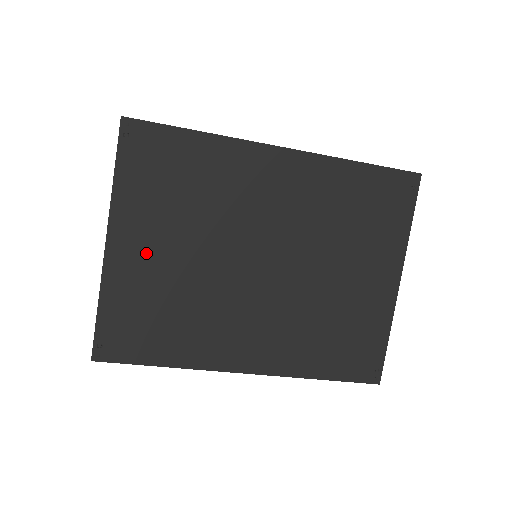
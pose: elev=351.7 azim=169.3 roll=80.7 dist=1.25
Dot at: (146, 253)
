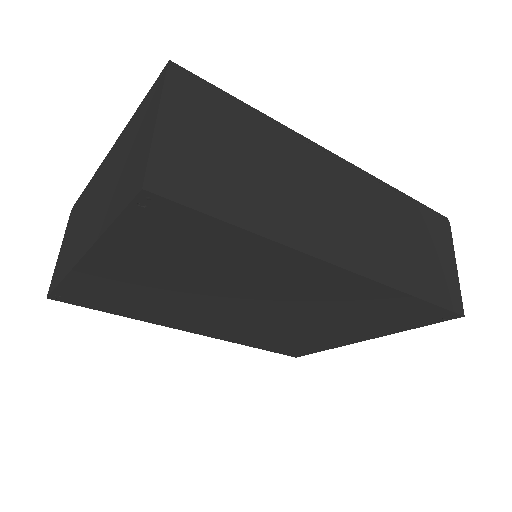
Dot at: (128, 274)
